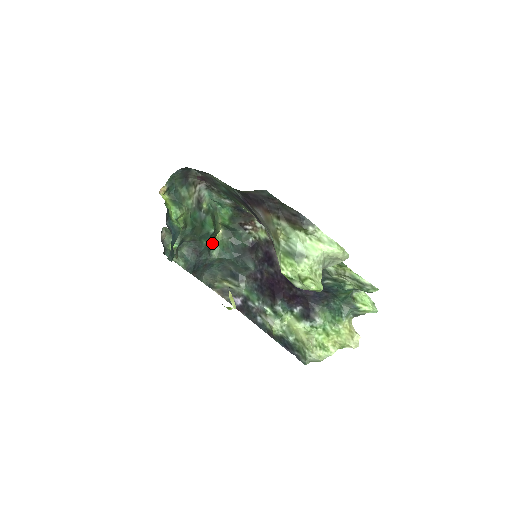
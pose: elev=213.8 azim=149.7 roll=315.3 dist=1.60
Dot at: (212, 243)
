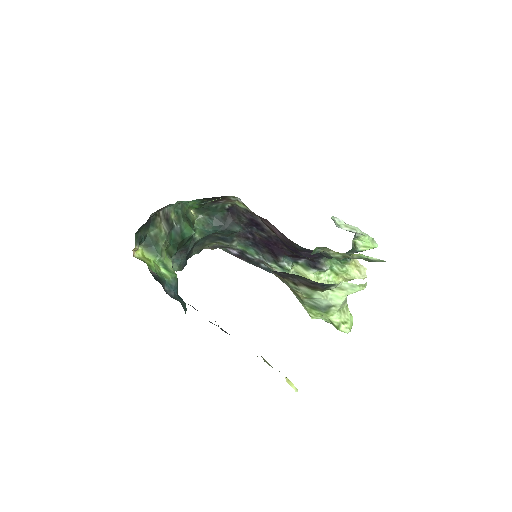
Dot at: occluded
